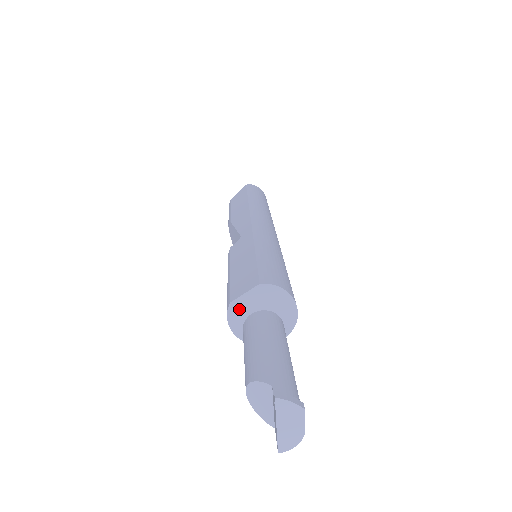
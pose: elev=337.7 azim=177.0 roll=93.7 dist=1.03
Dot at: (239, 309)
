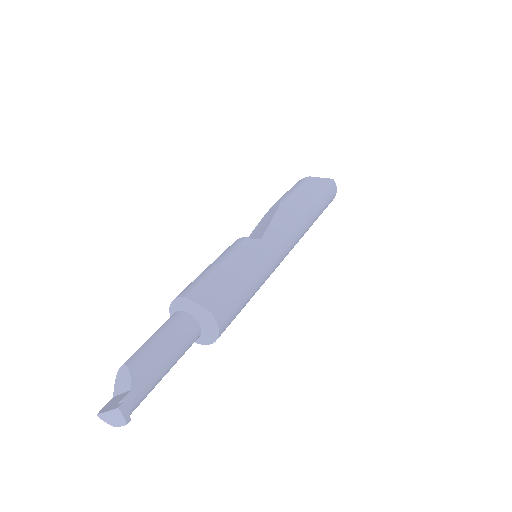
Dot at: (186, 304)
